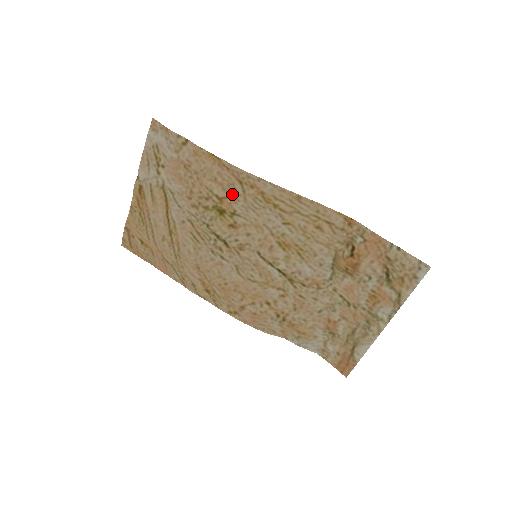
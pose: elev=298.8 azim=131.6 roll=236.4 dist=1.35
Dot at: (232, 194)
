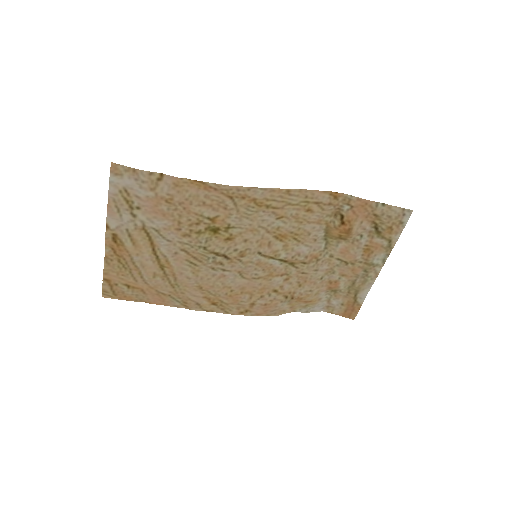
Dot at: (223, 211)
